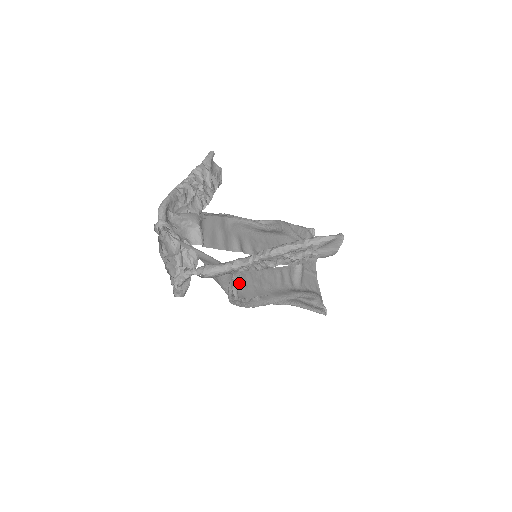
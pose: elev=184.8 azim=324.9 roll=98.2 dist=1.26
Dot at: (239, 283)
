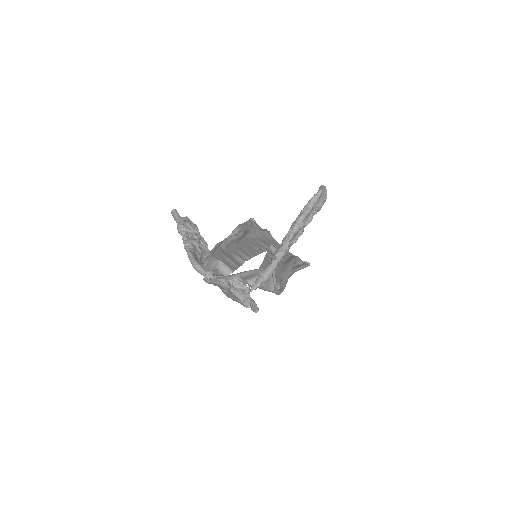
Dot at: occluded
